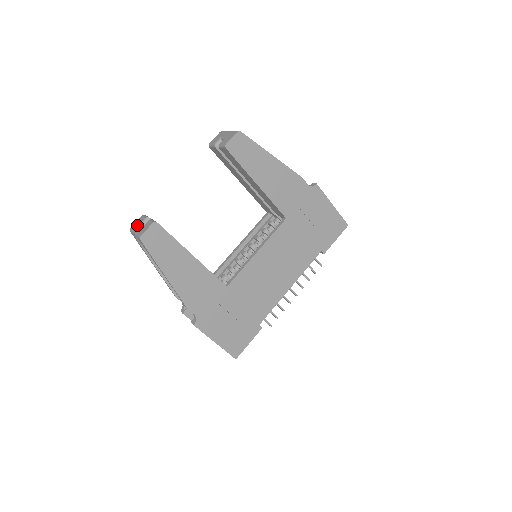
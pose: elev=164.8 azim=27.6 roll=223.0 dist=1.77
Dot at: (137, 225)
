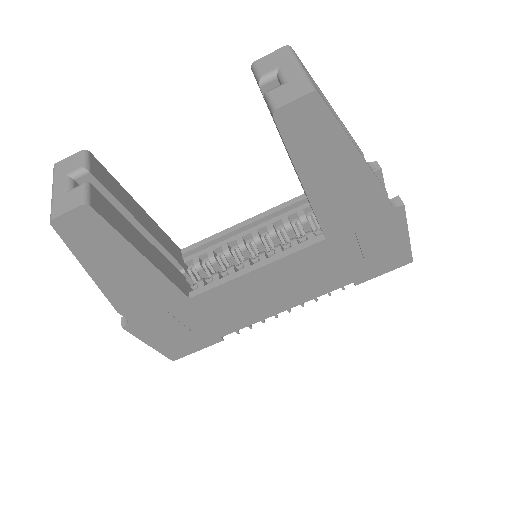
Dot at: (64, 173)
